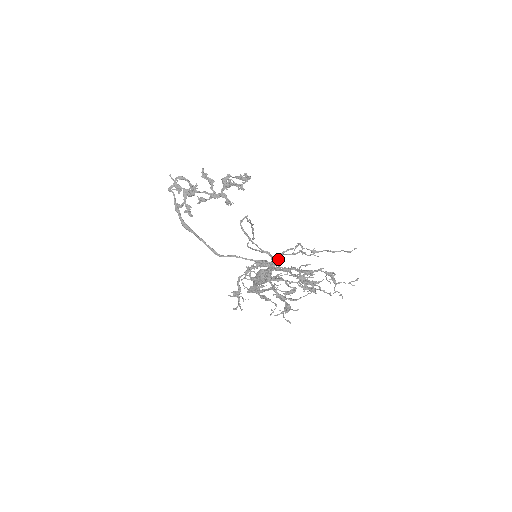
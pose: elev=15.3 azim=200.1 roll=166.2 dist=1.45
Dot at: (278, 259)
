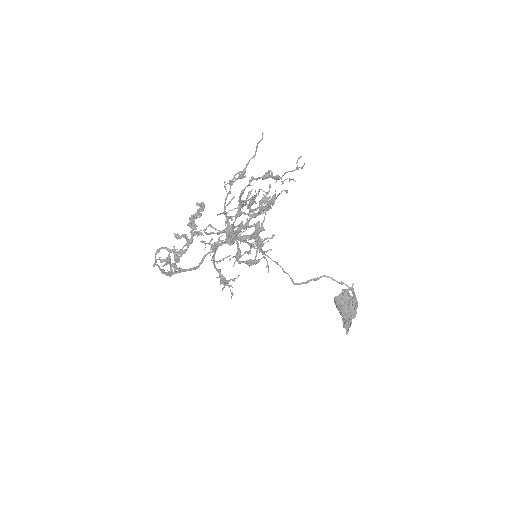
Dot at: (224, 213)
